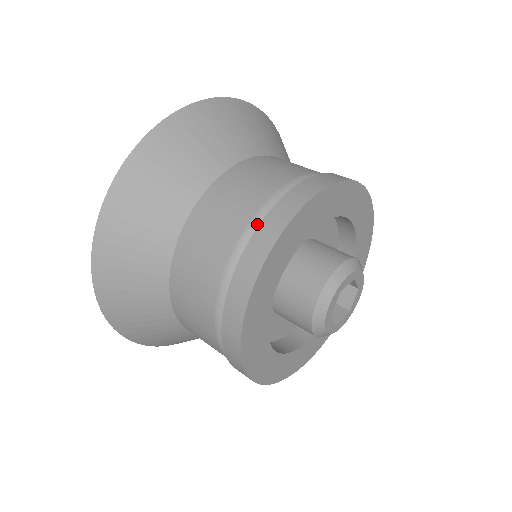
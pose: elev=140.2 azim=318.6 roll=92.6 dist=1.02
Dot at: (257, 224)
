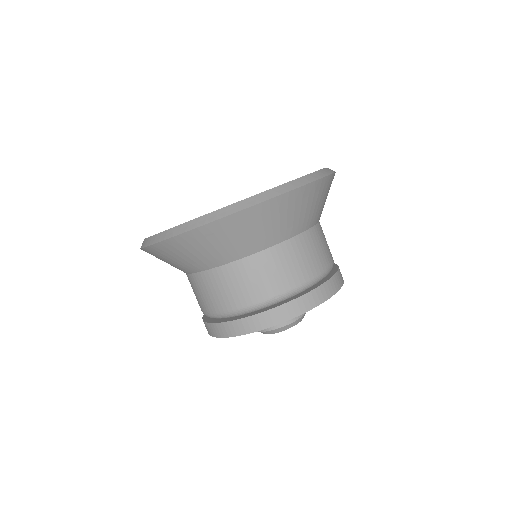
Dot at: (254, 309)
